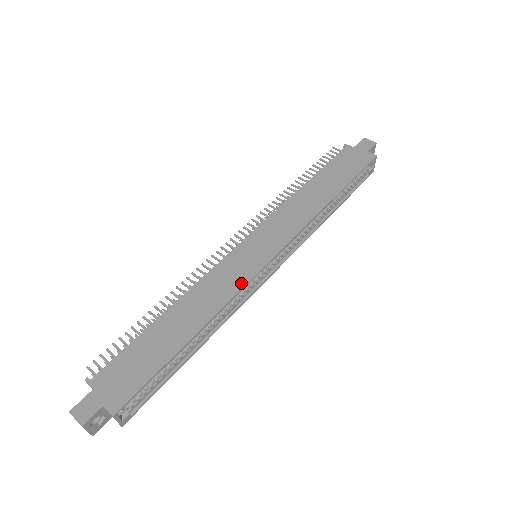
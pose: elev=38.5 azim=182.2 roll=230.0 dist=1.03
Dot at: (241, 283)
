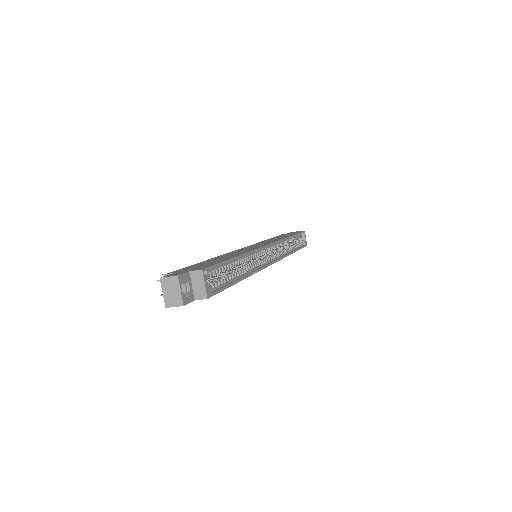
Dot at: (256, 248)
